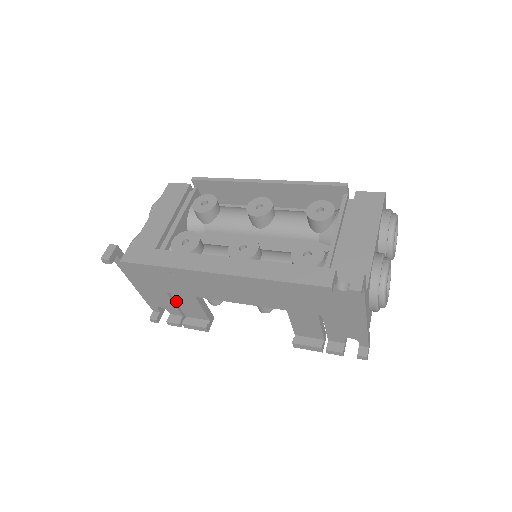
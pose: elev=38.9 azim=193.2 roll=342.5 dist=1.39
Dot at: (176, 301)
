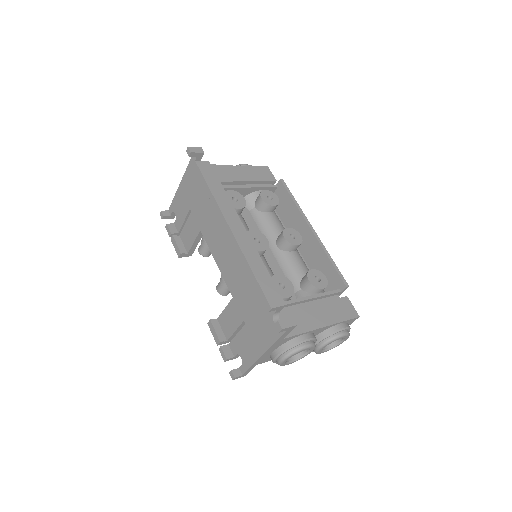
Dot at: (188, 220)
